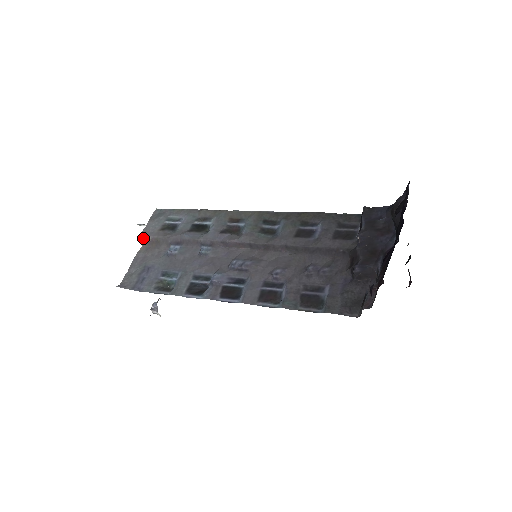
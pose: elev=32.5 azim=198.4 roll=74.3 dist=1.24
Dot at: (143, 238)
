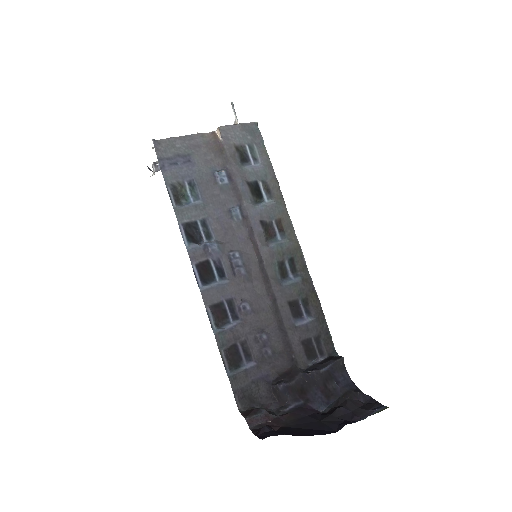
Dot at: (218, 131)
